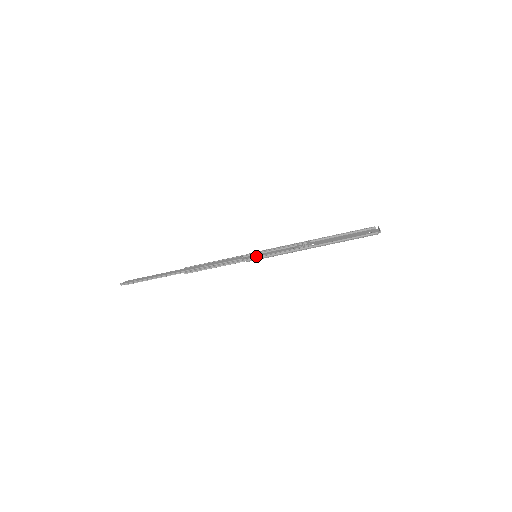
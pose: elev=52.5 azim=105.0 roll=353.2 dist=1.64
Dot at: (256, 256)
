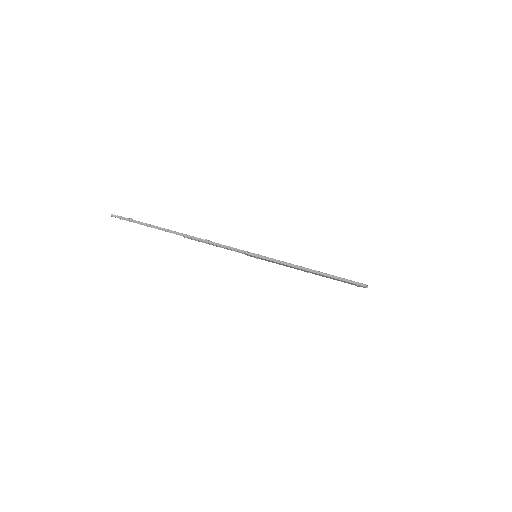
Dot at: (258, 254)
